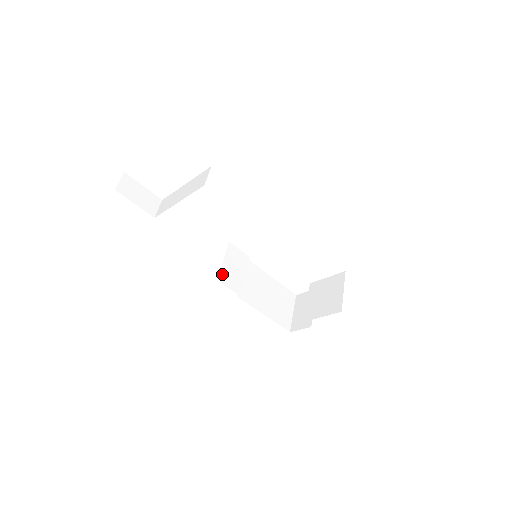
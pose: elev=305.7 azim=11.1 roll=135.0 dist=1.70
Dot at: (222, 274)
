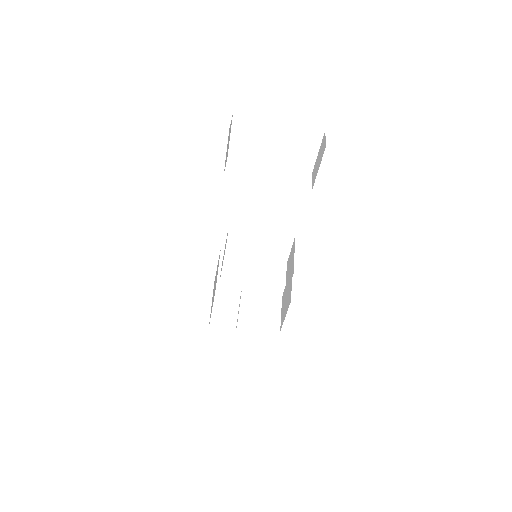
Dot at: occluded
